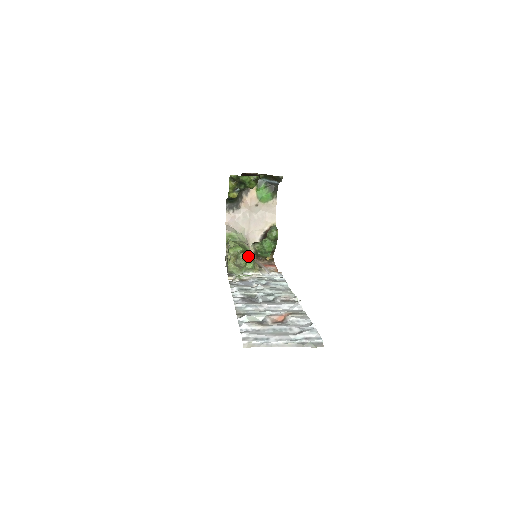
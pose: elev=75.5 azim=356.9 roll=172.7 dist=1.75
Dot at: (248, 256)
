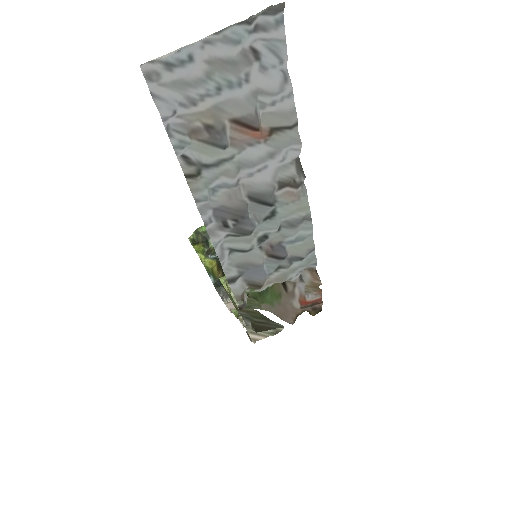
Dot at: occluded
